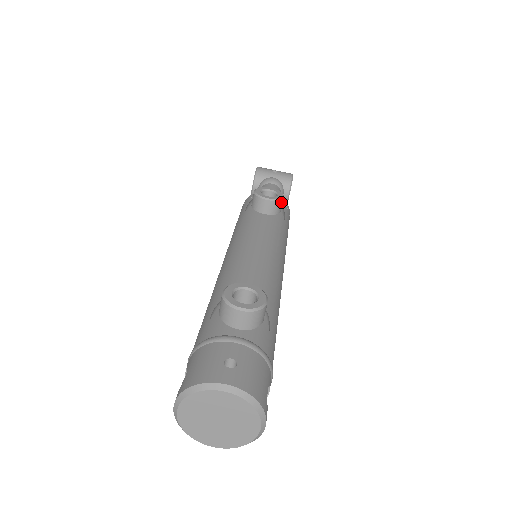
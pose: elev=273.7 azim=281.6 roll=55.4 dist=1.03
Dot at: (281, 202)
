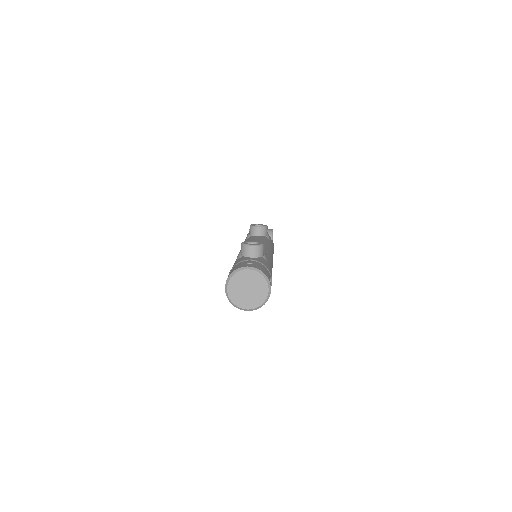
Dot at: (266, 229)
